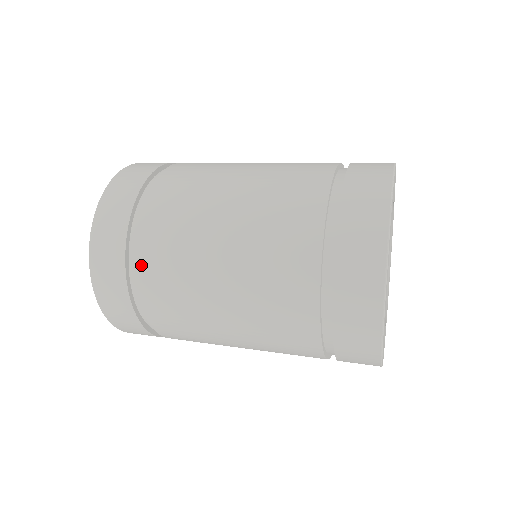
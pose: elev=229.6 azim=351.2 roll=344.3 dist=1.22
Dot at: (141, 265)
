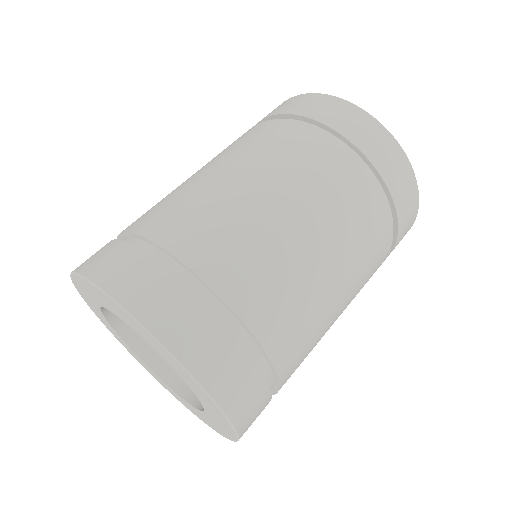
Dot at: (150, 231)
